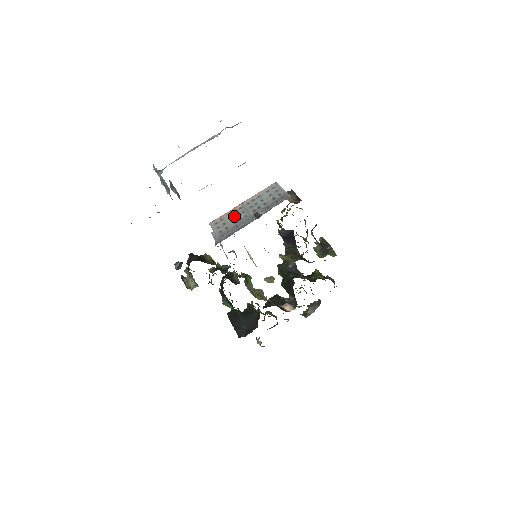
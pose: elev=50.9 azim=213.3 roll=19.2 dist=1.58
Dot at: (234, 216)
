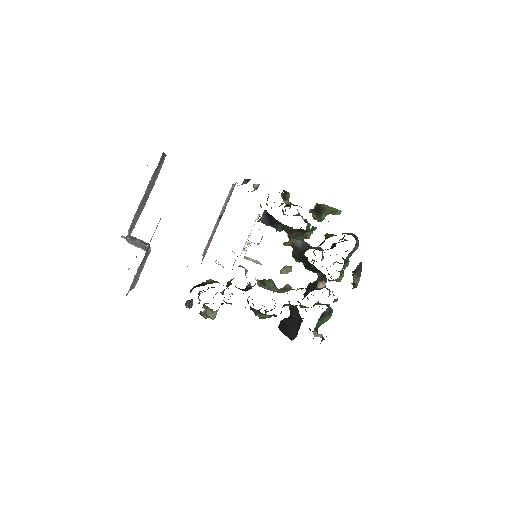
Dot at: occluded
